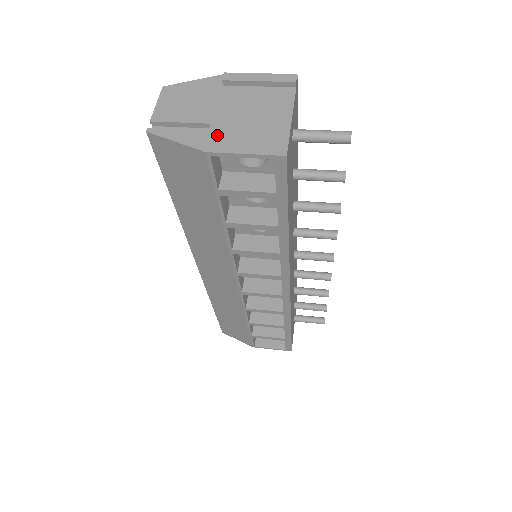
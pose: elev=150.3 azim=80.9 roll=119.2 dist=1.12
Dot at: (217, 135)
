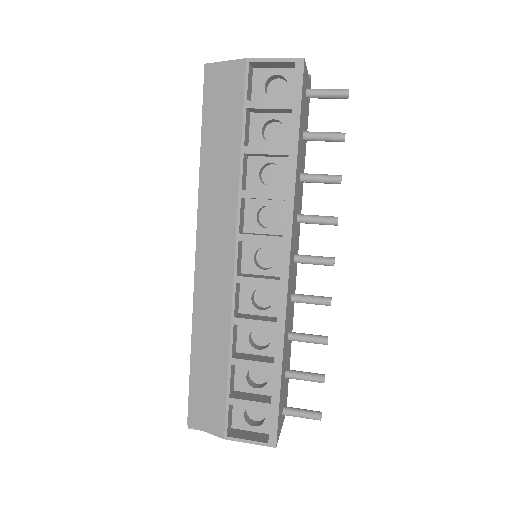
Dot at: occluded
